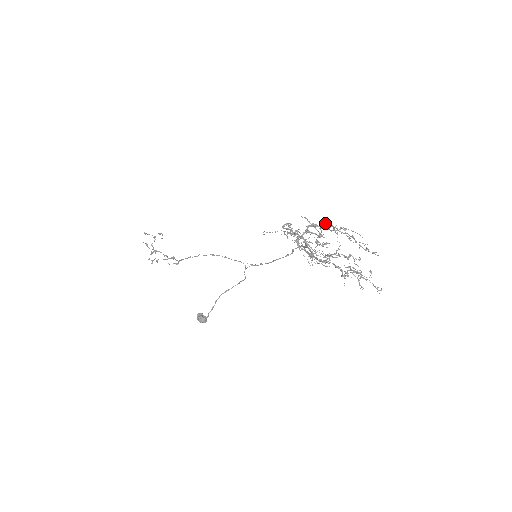
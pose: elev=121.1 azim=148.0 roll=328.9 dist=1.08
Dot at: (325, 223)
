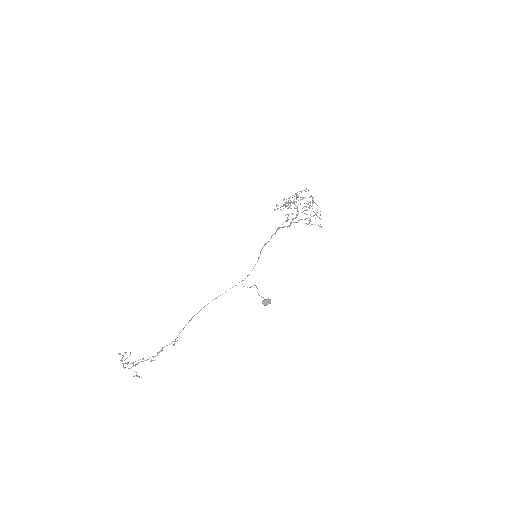
Dot at: occluded
